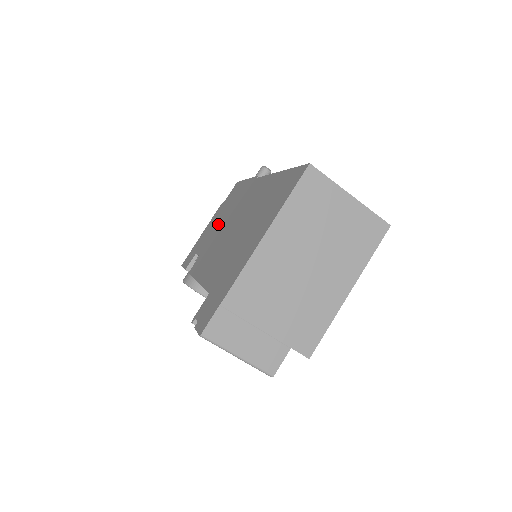
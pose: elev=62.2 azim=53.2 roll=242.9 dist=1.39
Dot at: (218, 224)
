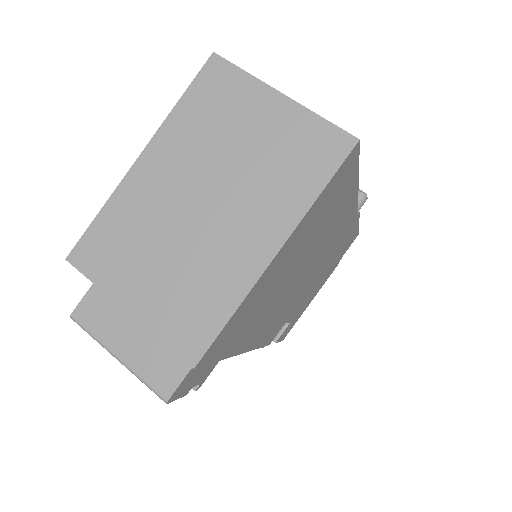
Dot at: occluded
